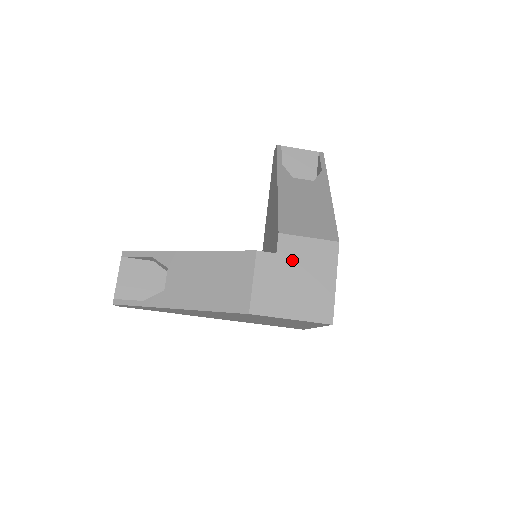
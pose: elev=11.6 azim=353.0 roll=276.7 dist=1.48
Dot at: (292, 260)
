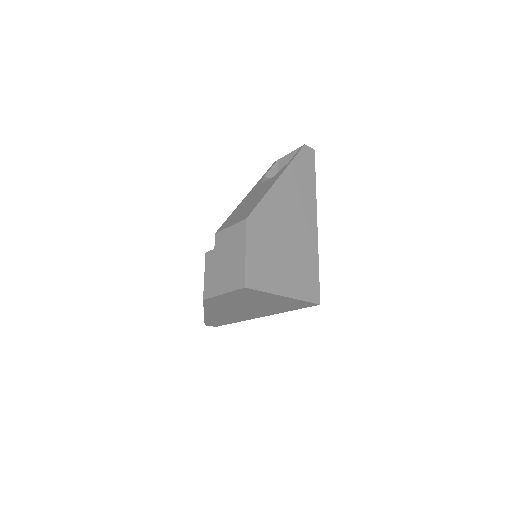
Dot at: (222, 249)
